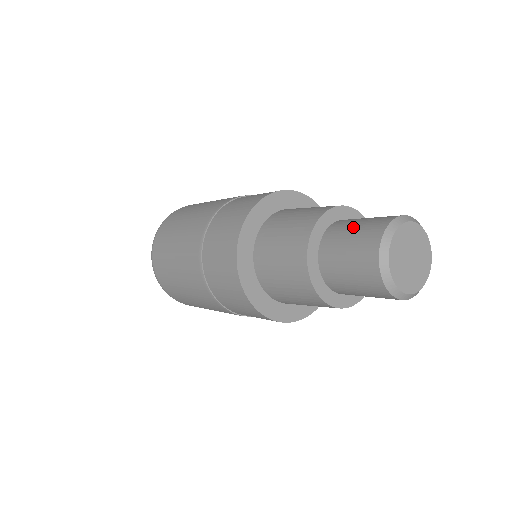
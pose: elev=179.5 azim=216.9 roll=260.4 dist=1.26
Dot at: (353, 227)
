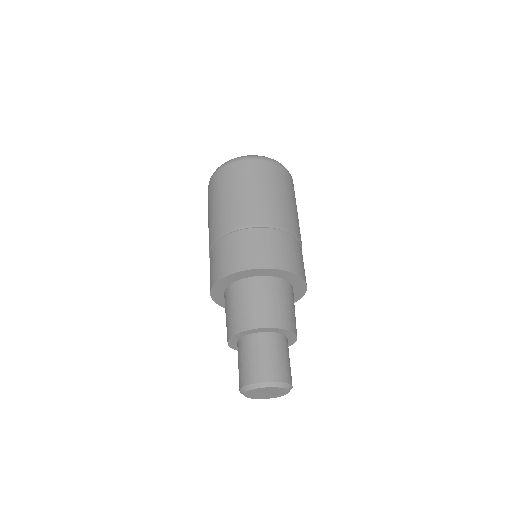
Dot at: (270, 354)
